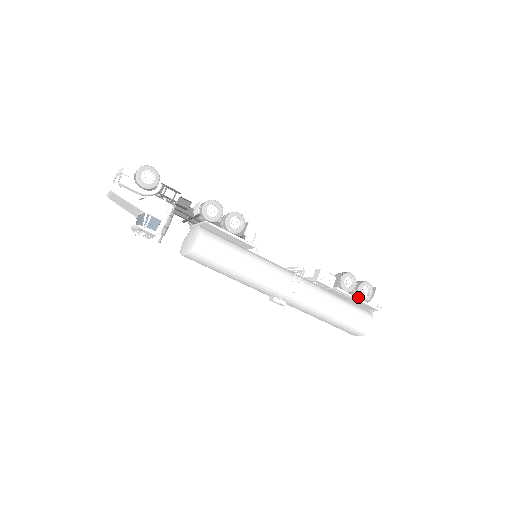
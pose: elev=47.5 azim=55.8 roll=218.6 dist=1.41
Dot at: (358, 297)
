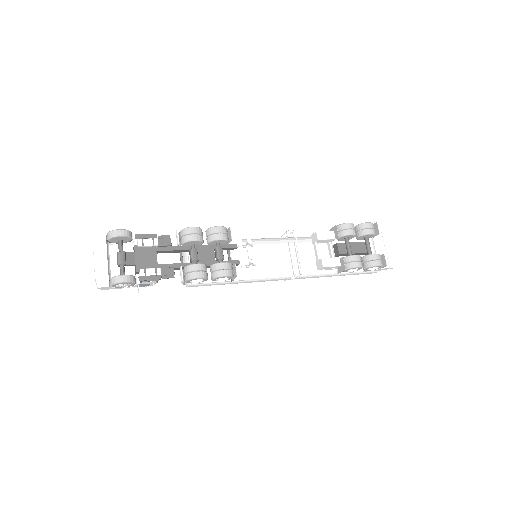
Dot at: occluded
